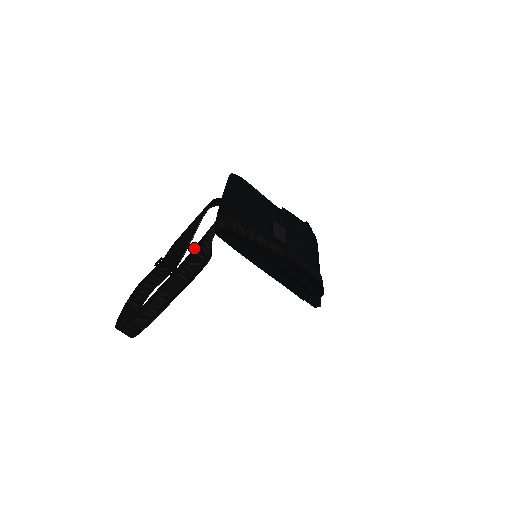
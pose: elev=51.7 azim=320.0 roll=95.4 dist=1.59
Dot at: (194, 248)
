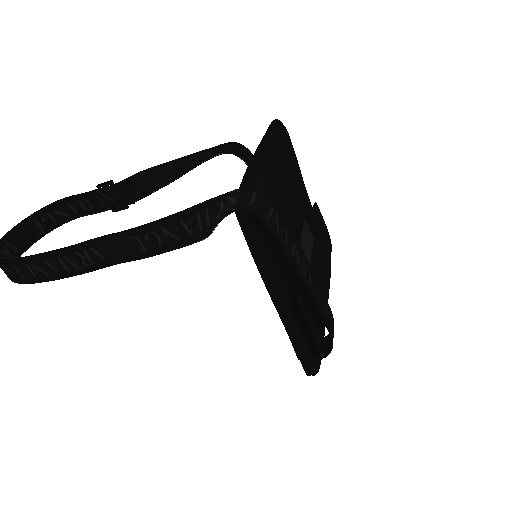
Dot at: (183, 210)
